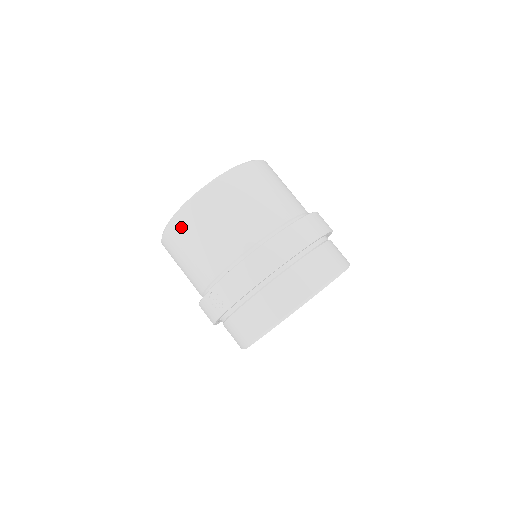
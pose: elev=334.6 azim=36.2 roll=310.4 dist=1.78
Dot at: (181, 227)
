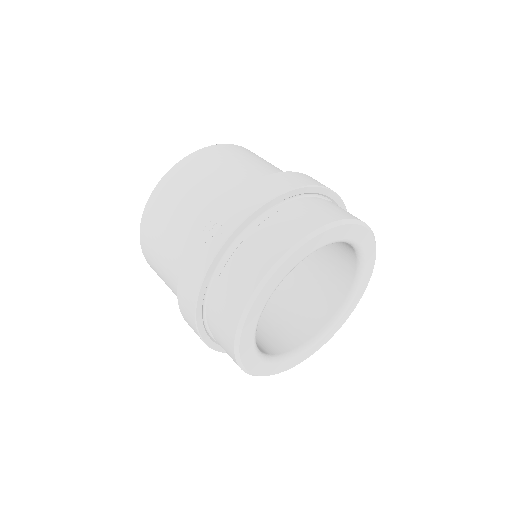
Dot at: (177, 176)
